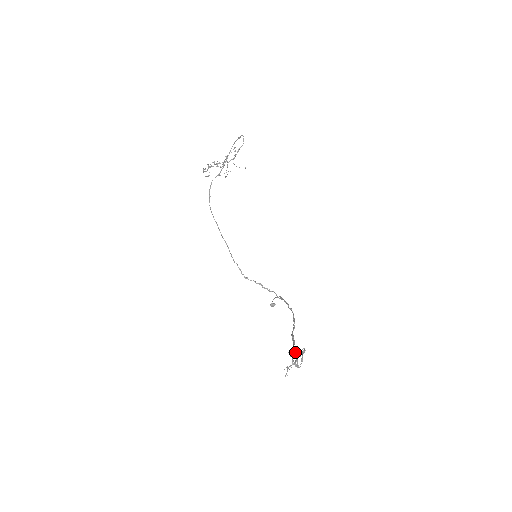
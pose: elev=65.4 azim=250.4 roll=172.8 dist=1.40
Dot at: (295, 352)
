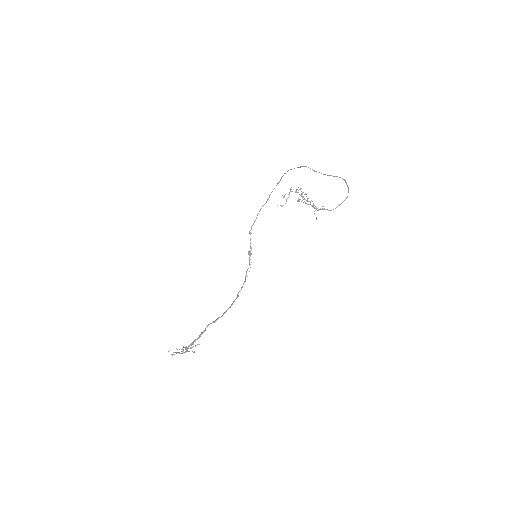
Dot at: occluded
